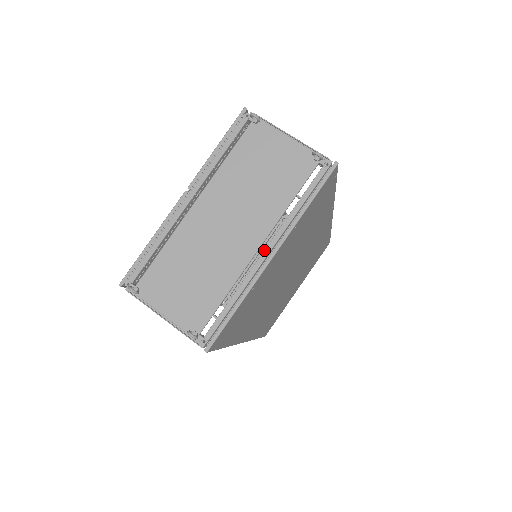
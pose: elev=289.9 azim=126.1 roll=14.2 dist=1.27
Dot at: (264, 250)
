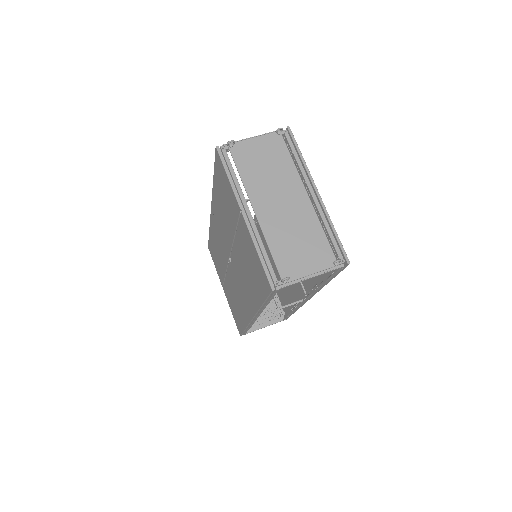
Dot at: (311, 194)
